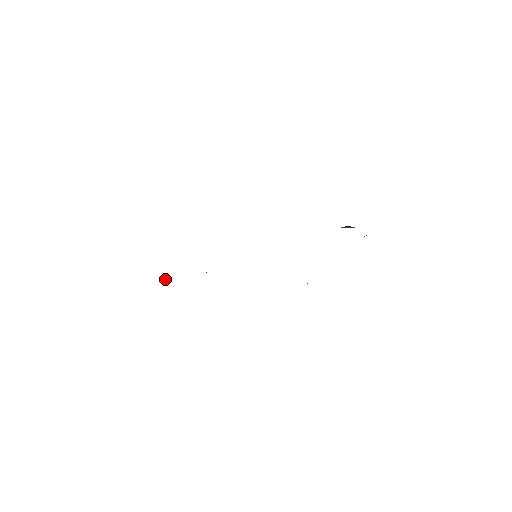
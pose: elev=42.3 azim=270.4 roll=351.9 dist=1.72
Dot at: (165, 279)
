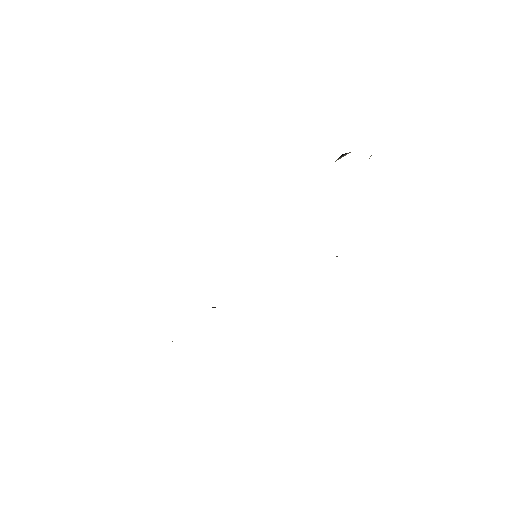
Dot at: (172, 341)
